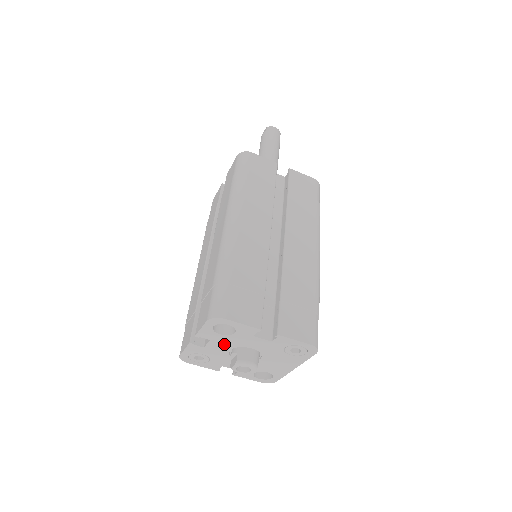
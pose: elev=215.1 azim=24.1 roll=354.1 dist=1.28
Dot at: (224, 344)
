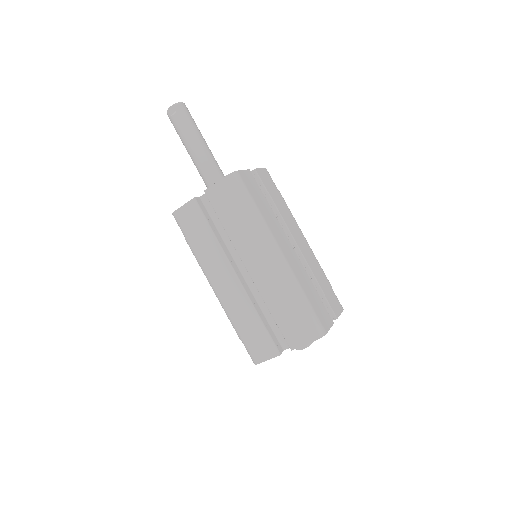
Dot at: occluded
